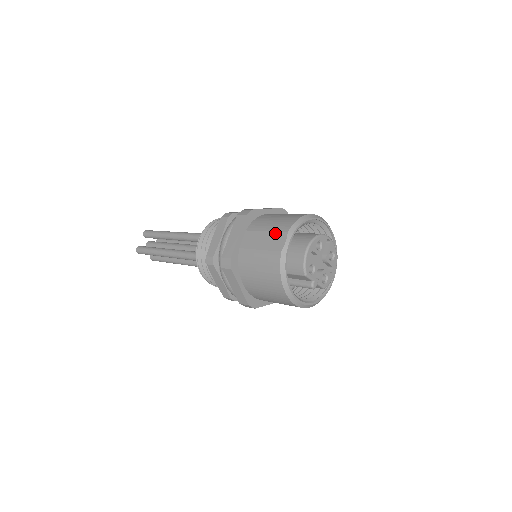
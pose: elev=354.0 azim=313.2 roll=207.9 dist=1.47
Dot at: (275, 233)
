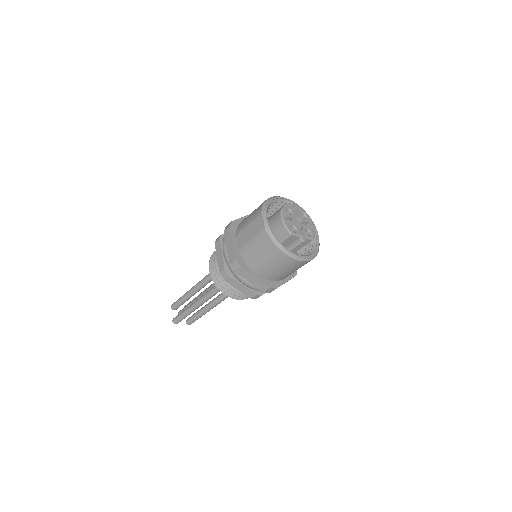
Dot at: (254, 221)
